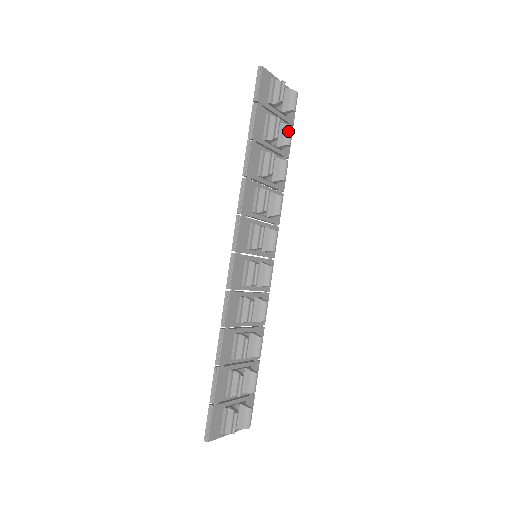
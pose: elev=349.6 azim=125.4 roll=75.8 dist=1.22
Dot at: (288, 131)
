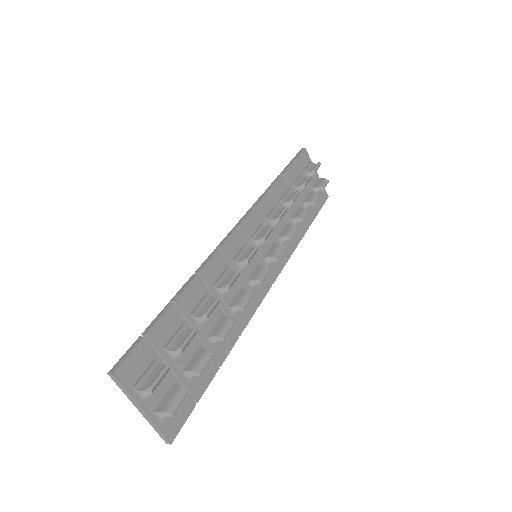
Dot at: (315, 195)
